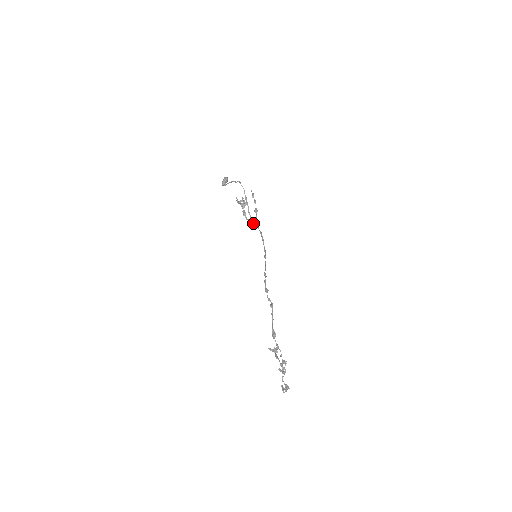
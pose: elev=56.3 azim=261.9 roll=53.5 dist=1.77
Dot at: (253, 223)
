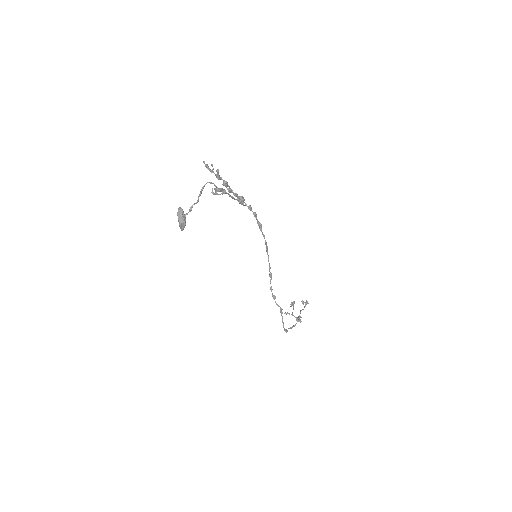
Dot at: occluded
